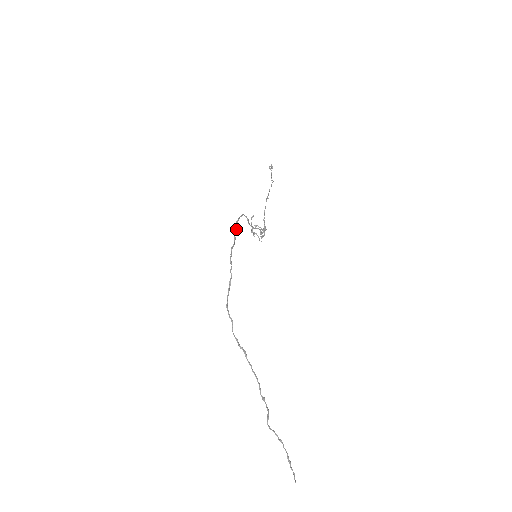
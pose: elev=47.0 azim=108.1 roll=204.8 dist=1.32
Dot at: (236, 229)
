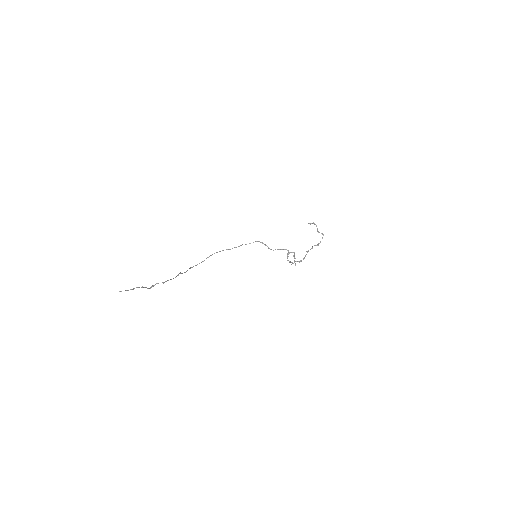
Dot at: occluded
